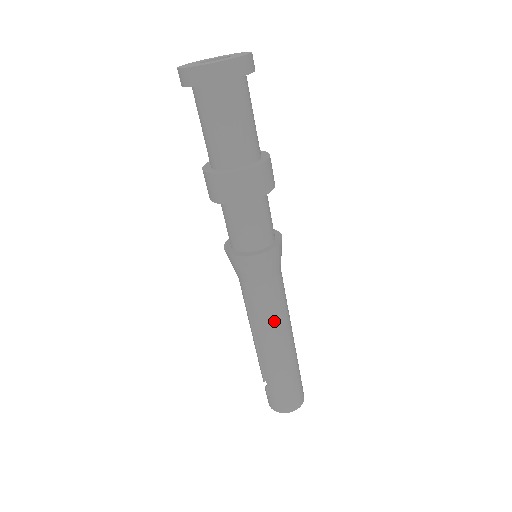
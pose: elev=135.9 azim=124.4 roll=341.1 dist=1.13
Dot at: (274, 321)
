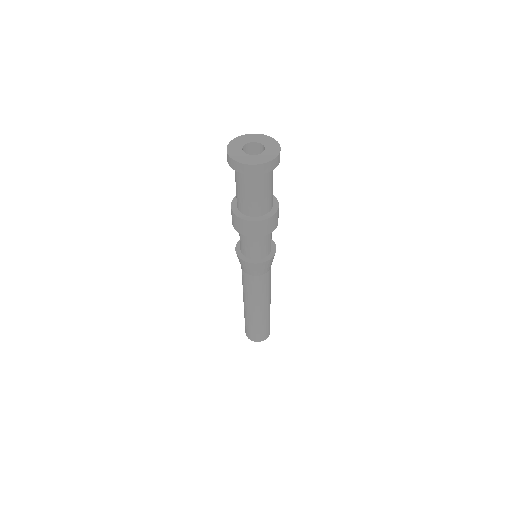
Dot at: (253, 296)
